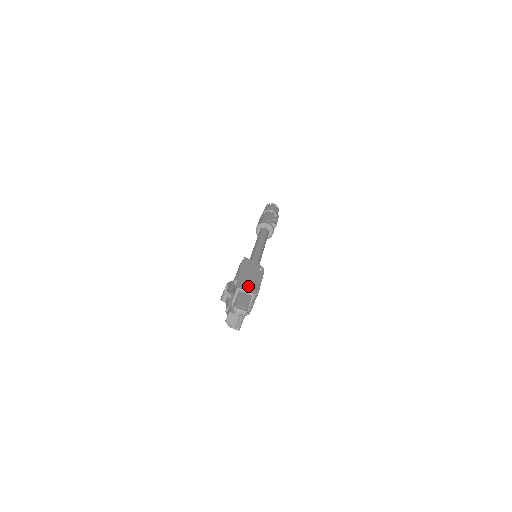
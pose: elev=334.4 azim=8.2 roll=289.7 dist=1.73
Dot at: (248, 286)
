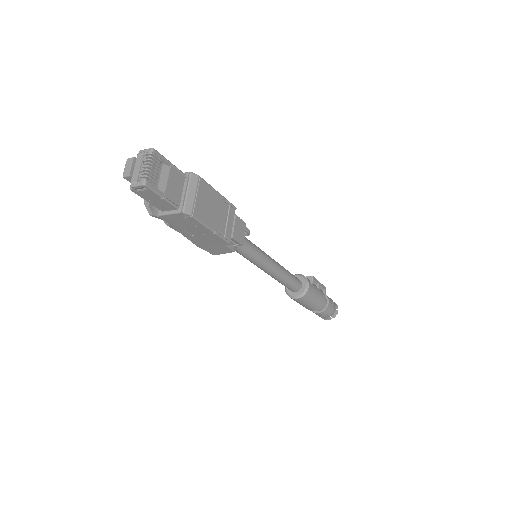
Dot at: occluded
